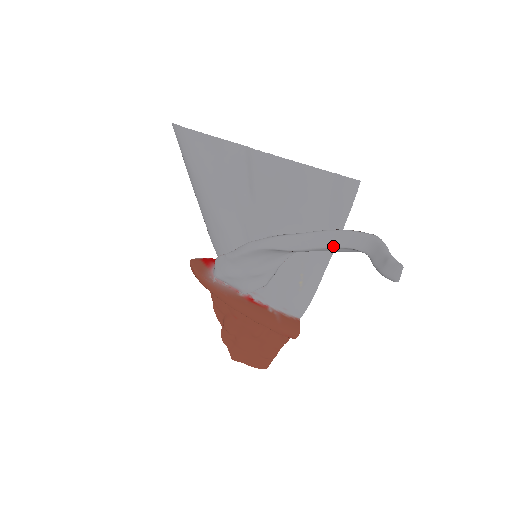
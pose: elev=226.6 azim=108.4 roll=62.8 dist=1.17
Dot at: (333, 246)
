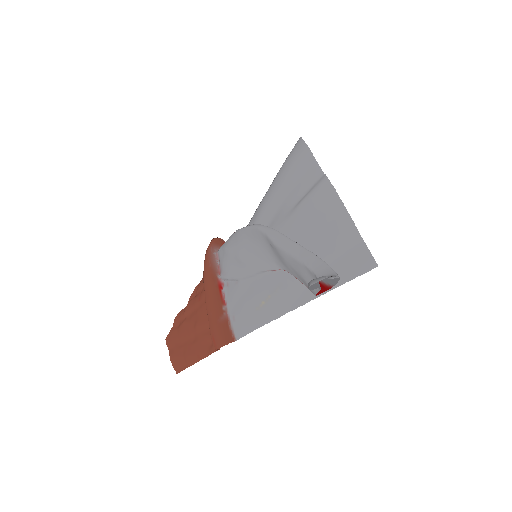
Dot at: (304, 263)
